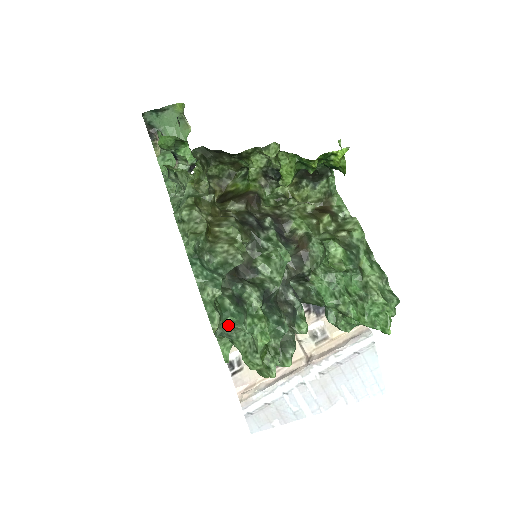
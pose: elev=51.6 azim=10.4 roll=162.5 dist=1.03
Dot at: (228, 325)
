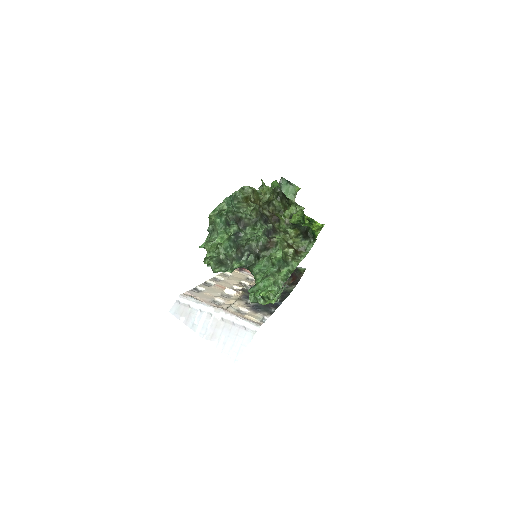
Dot at: (216, 224)
